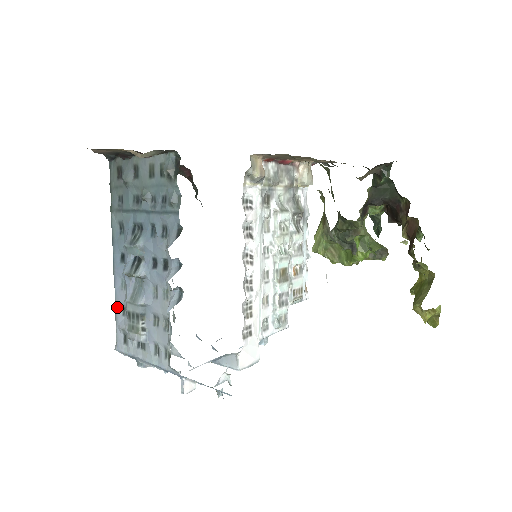
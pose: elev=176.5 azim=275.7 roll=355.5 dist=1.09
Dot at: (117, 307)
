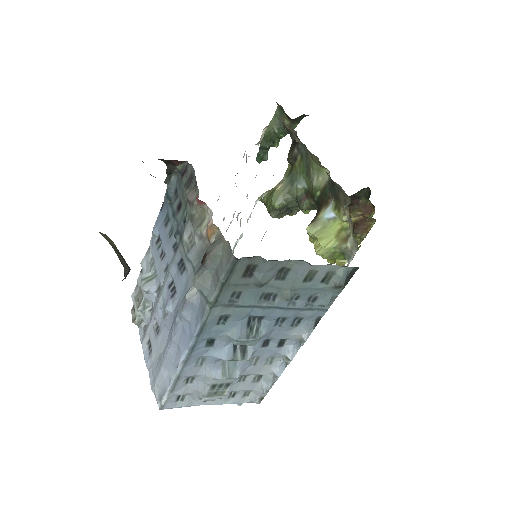
Dot at: (180, 381)
